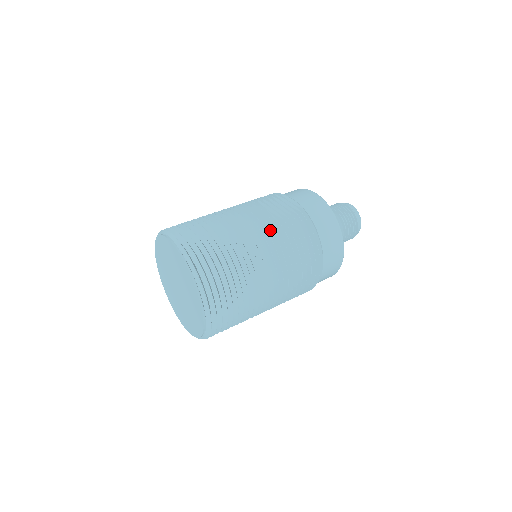
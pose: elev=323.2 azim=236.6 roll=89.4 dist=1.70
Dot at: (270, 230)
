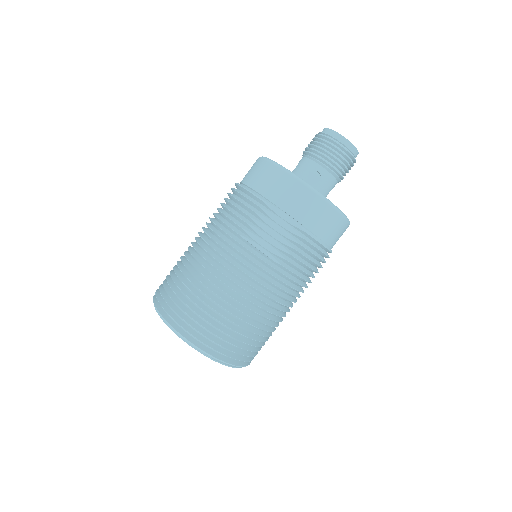
Dot at: (277, 280)
